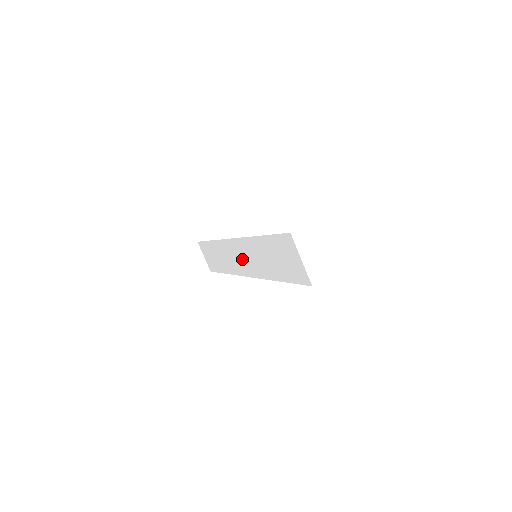
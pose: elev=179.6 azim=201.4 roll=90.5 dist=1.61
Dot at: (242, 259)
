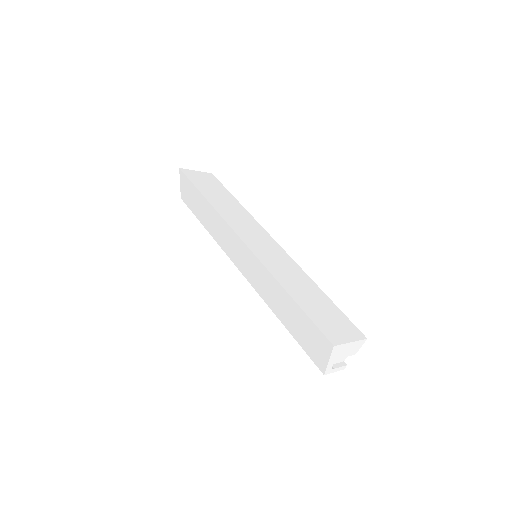
Dot at: (245, 263)
